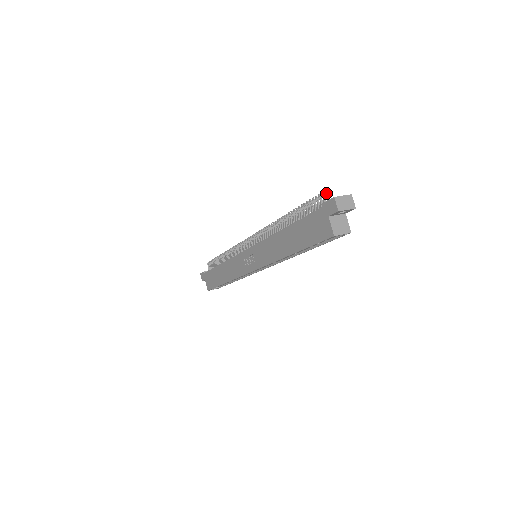
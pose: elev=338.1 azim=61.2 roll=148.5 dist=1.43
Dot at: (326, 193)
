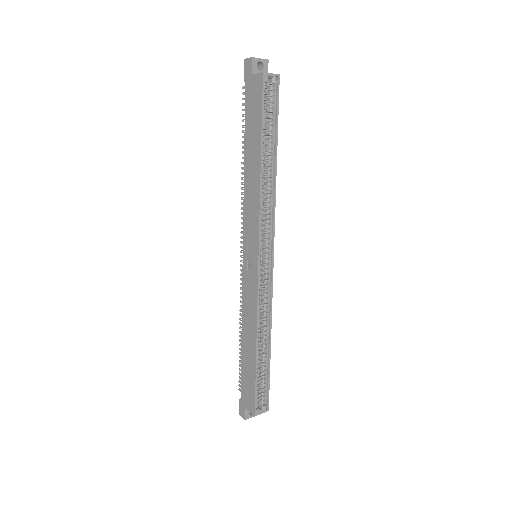
Dot at: occluded
